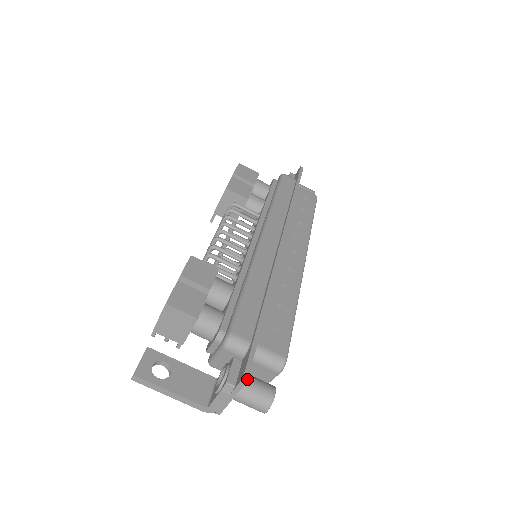
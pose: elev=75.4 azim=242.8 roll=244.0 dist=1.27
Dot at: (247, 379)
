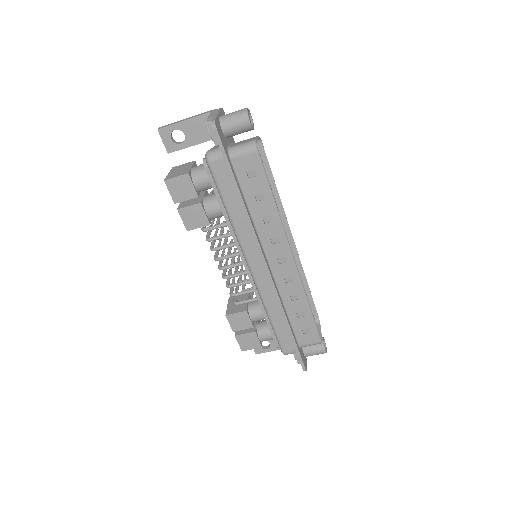
Dot at: (307, 354)
